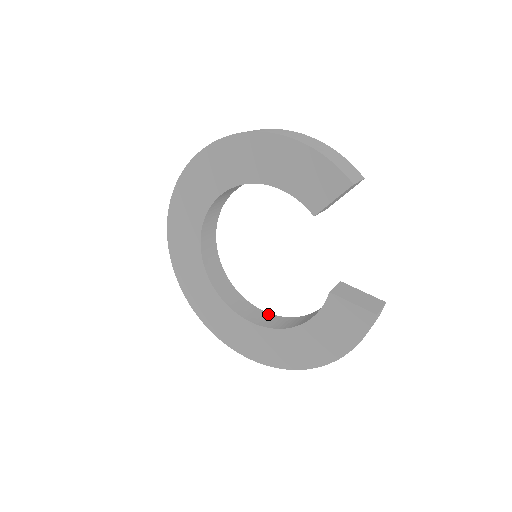
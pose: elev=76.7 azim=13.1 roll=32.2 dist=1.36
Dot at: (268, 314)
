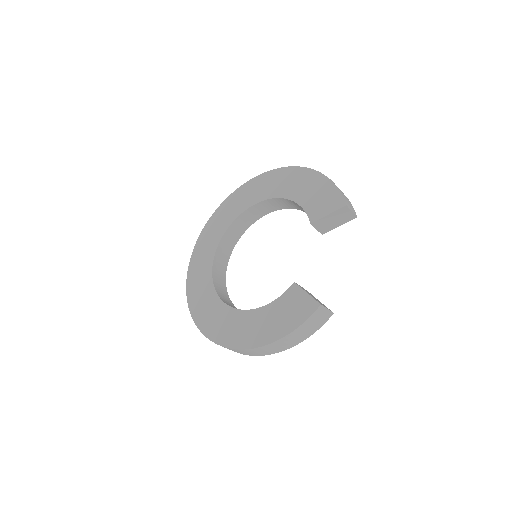
Dot at: occluded
